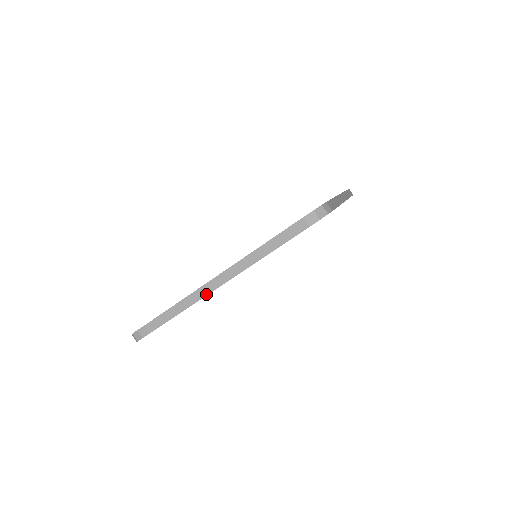
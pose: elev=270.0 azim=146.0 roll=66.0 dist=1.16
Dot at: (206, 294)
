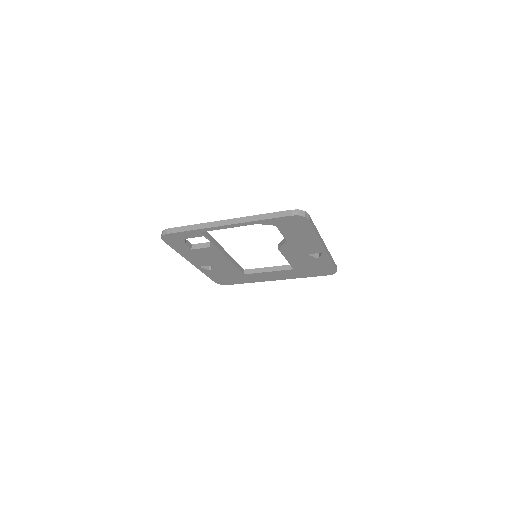
Dot at: (217, 226)
